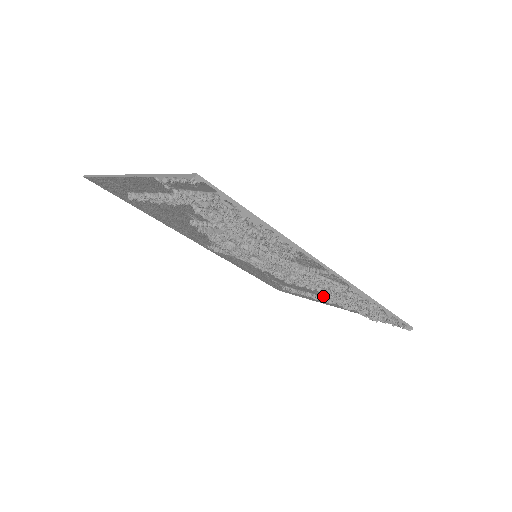
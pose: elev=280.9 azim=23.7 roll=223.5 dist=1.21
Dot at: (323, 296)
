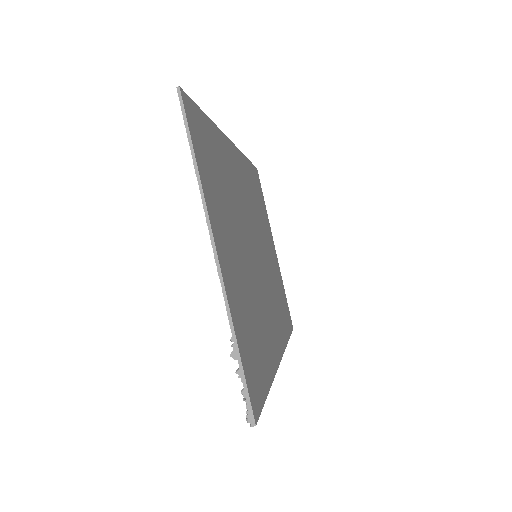
Dot at: occluded
